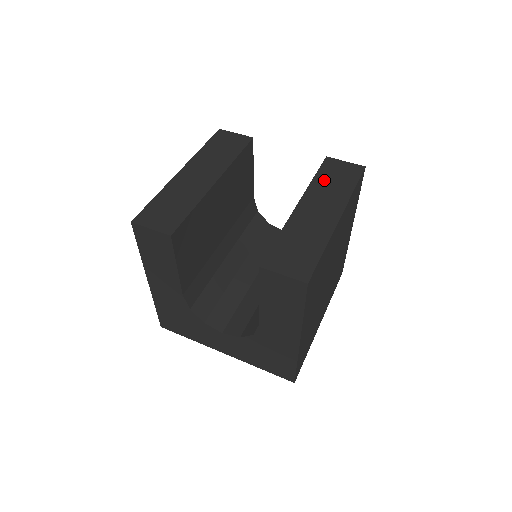
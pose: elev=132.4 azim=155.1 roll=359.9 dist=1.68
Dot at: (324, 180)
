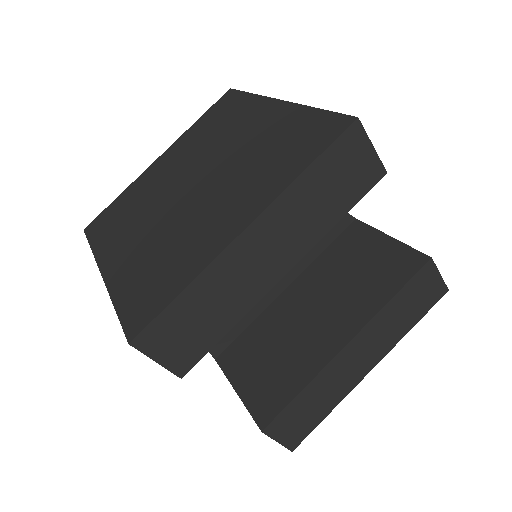
Dot at: (399, 306)
